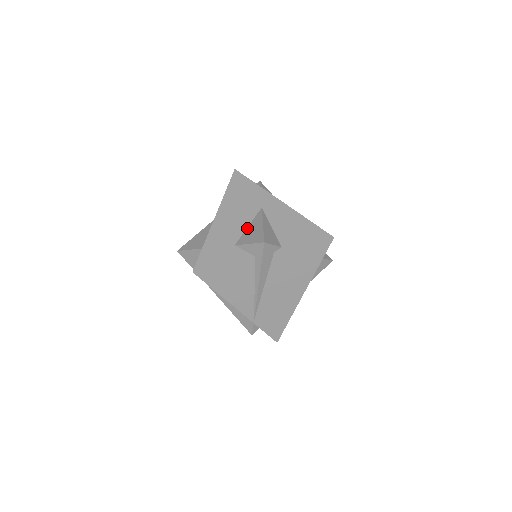
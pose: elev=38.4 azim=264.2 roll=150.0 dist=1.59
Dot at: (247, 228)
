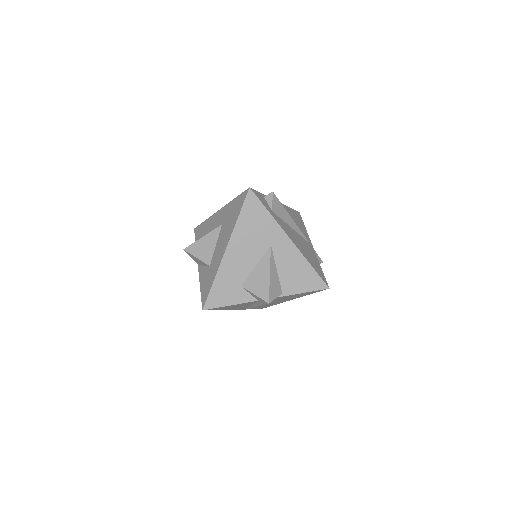
Dot at: (254, 269)
